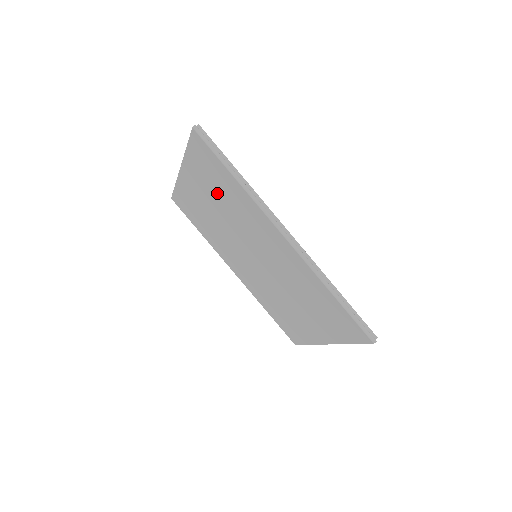
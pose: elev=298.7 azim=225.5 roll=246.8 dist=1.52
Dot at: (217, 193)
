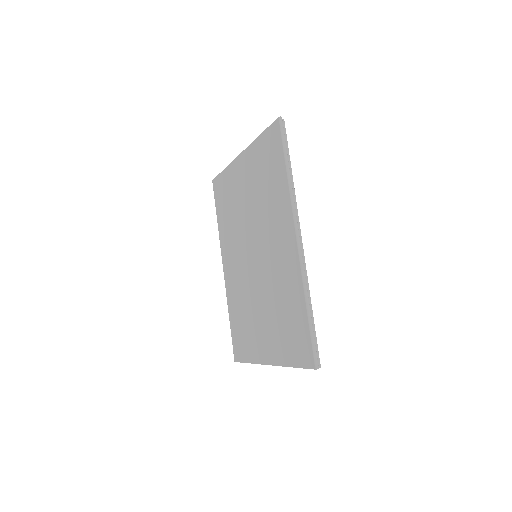
Dot at: (260, 183)
